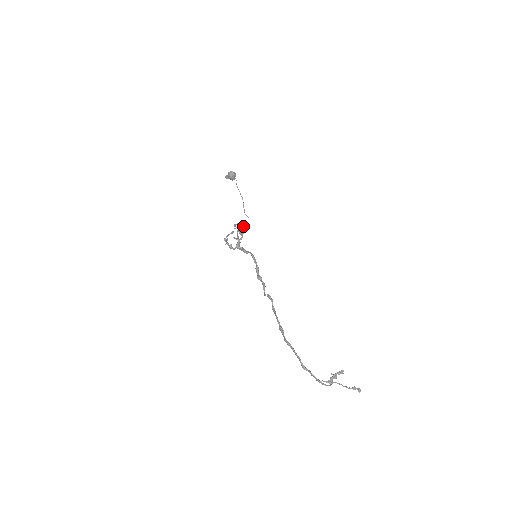
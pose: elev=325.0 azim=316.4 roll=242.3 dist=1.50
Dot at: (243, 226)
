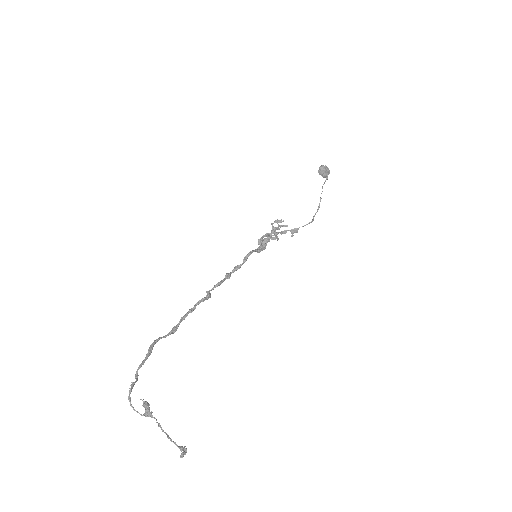
Dot at: (297, 229)
